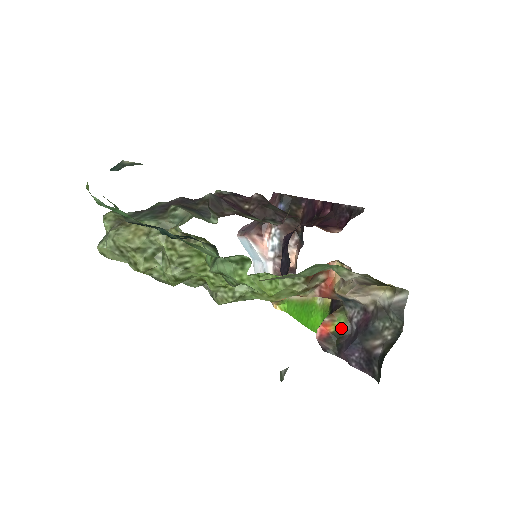
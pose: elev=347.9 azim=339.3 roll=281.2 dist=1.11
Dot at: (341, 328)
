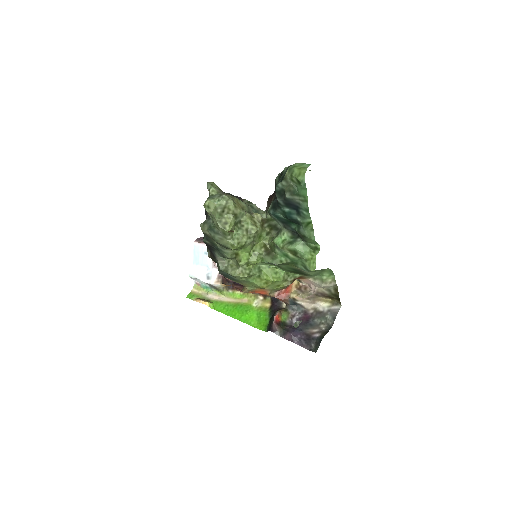
Dot at: (285, 320)
